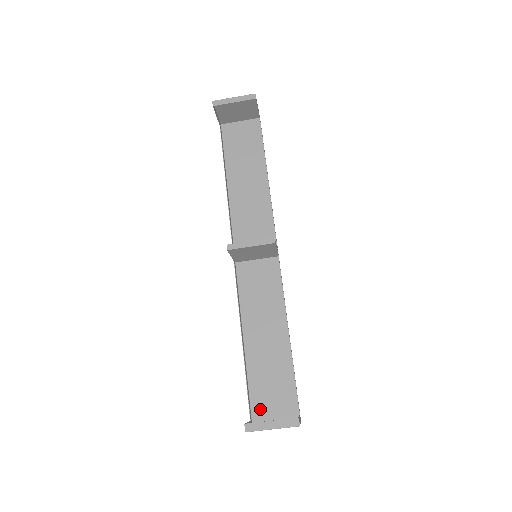
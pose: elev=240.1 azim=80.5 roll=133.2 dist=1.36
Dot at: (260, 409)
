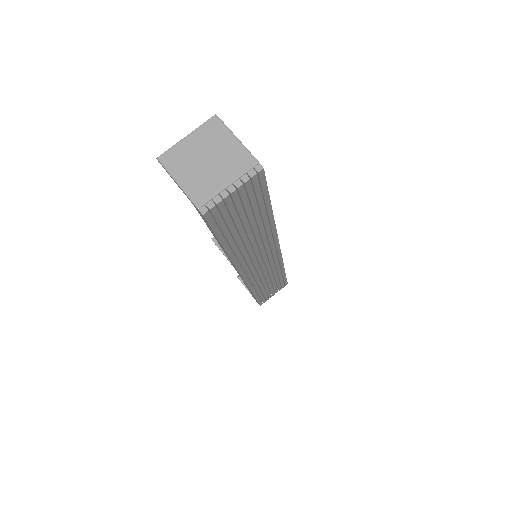
Dot at: occluded
